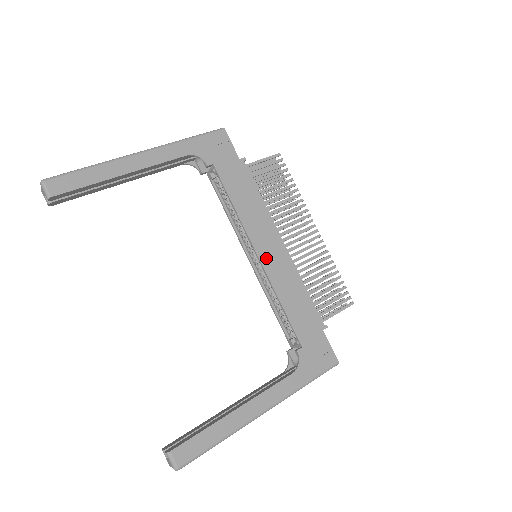
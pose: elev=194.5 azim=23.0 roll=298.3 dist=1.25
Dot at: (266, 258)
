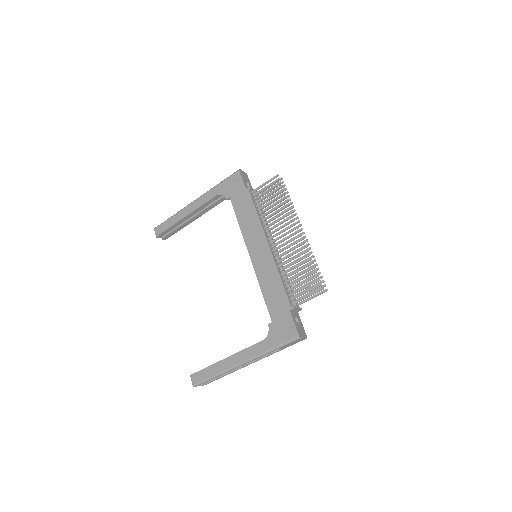
Dot at: (255, 257)
